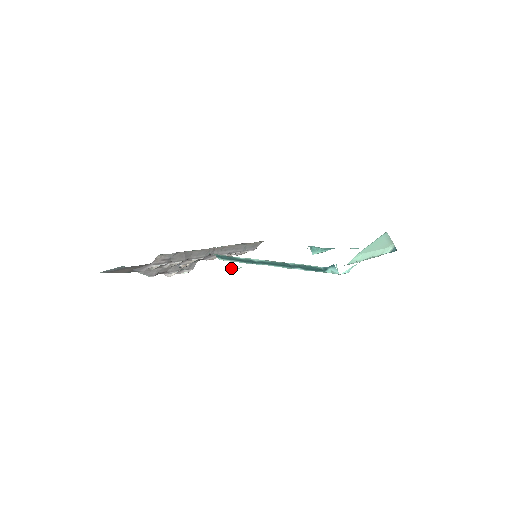
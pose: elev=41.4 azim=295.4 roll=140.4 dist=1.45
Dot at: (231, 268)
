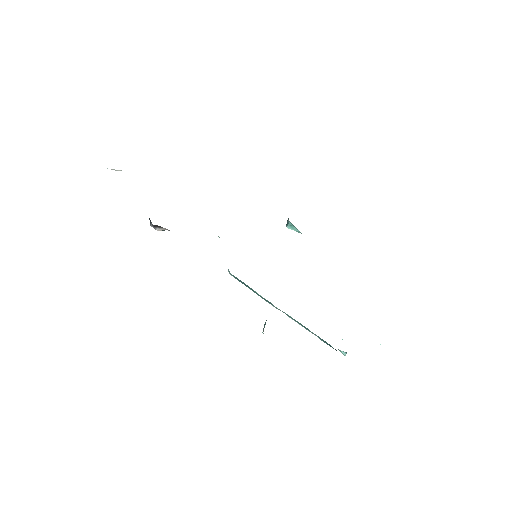
Dot at: occluded
